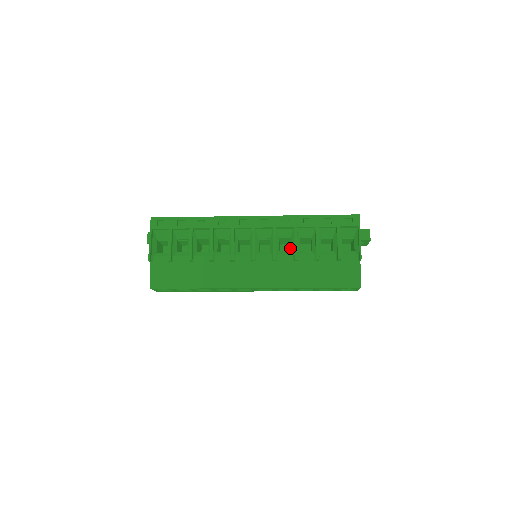
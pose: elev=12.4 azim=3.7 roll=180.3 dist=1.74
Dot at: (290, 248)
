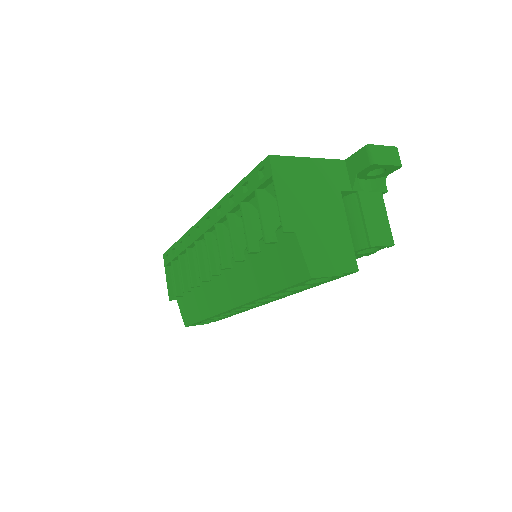
Dot at: occluded
